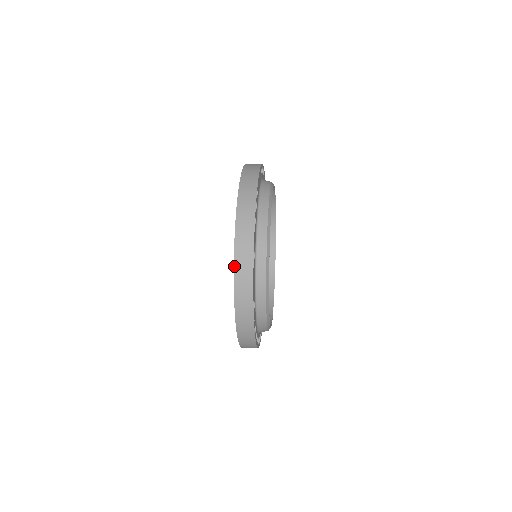
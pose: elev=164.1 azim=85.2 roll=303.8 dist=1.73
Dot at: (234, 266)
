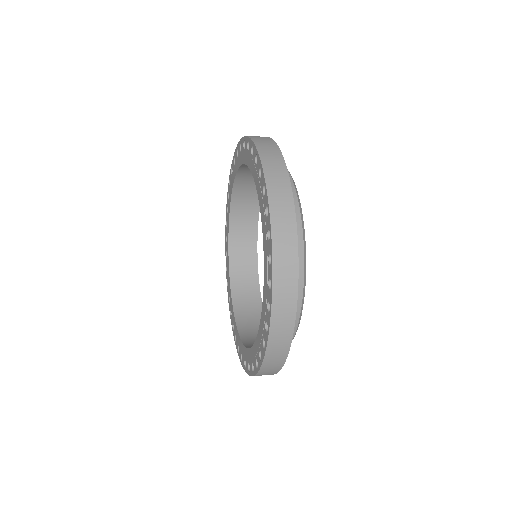
Dot at: (264, 176)
